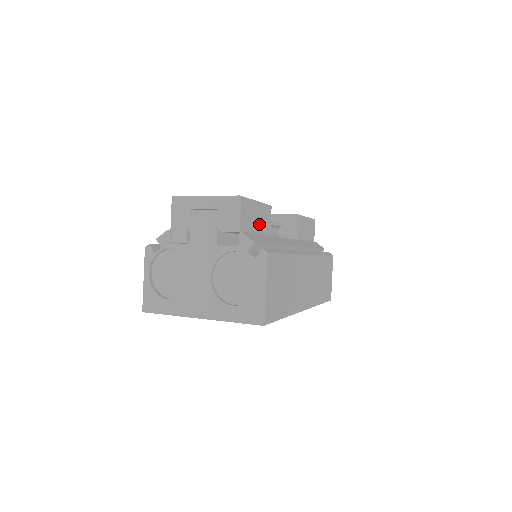
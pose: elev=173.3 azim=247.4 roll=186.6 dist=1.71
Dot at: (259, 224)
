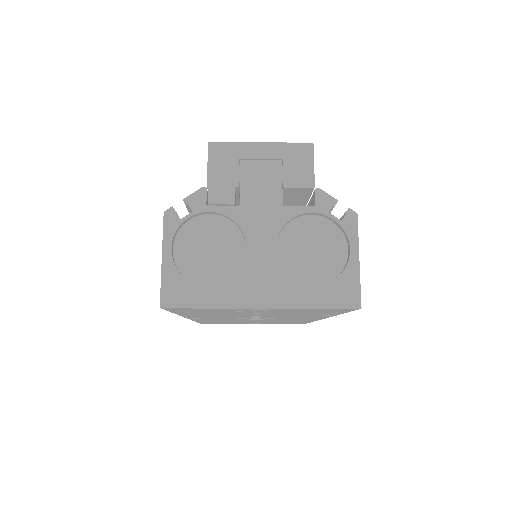
Dot at: occluded
